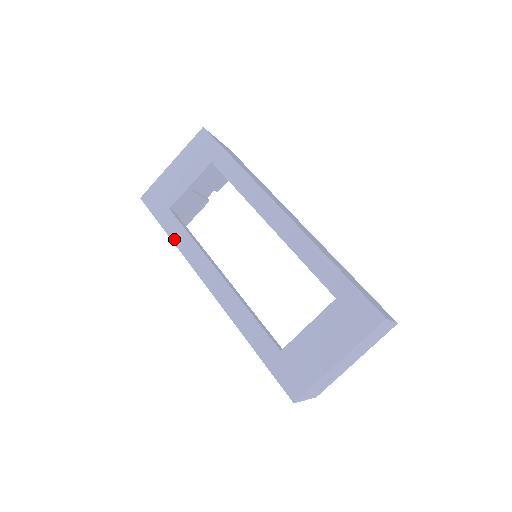
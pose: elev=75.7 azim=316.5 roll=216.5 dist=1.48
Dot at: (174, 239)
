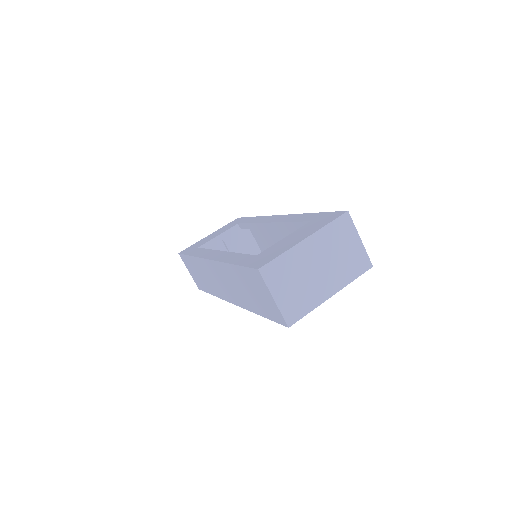
Dot at: (194, 255)
